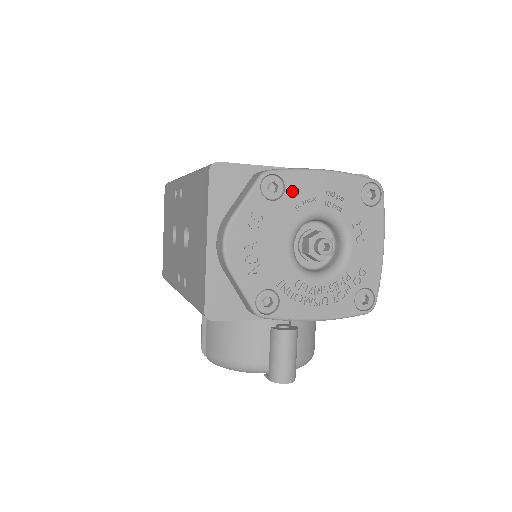
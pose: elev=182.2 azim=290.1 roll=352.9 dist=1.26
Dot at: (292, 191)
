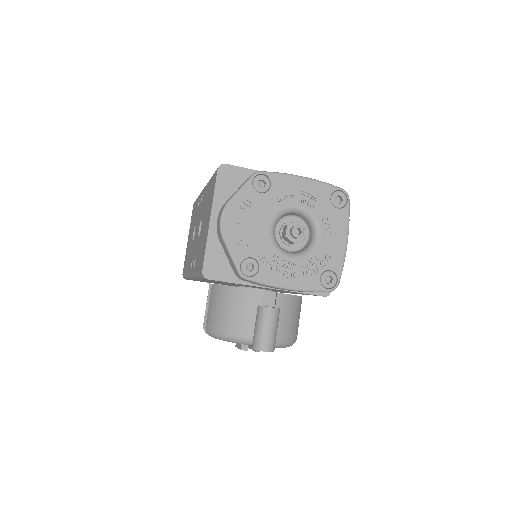
Dot at: (276, 188)
